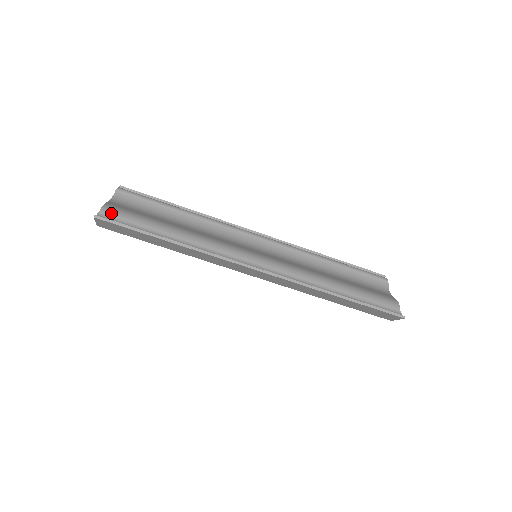
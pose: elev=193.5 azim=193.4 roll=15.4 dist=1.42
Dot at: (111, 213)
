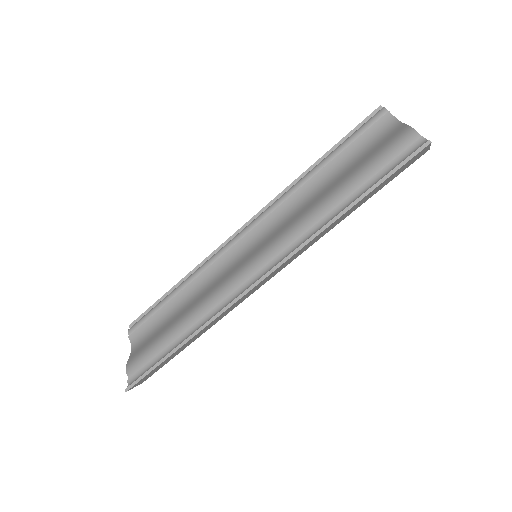
Dot at: (134, 369)
